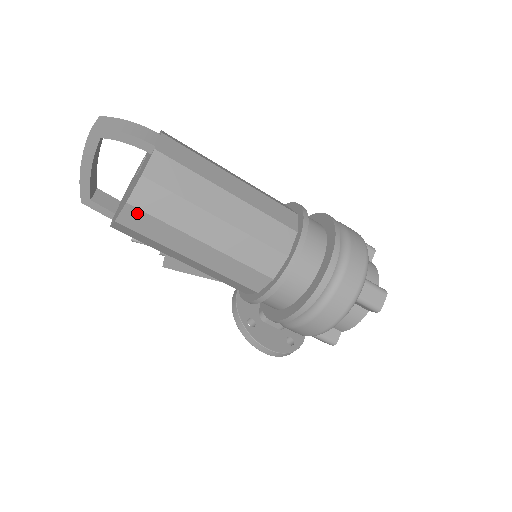
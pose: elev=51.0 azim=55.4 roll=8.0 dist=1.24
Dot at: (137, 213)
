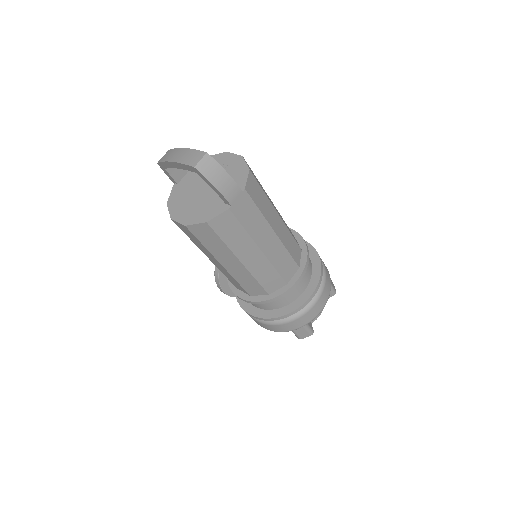
Dot at: (188, 231)
